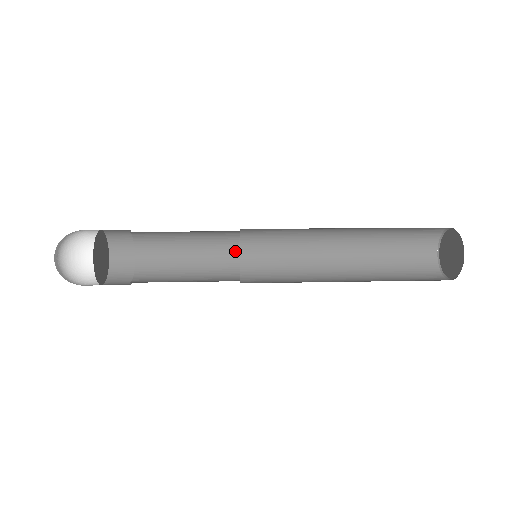
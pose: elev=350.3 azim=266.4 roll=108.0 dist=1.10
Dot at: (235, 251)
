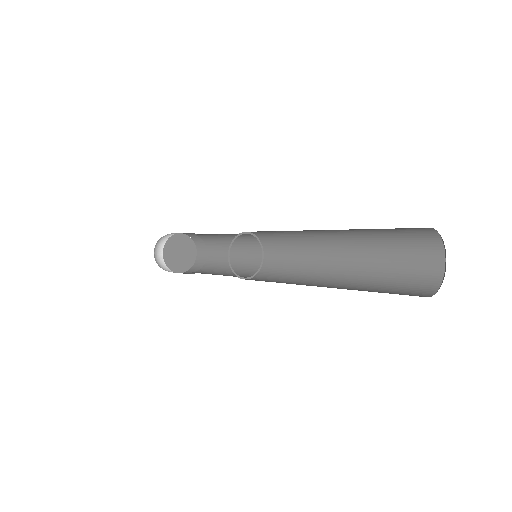
Dot at: (260, 258)
